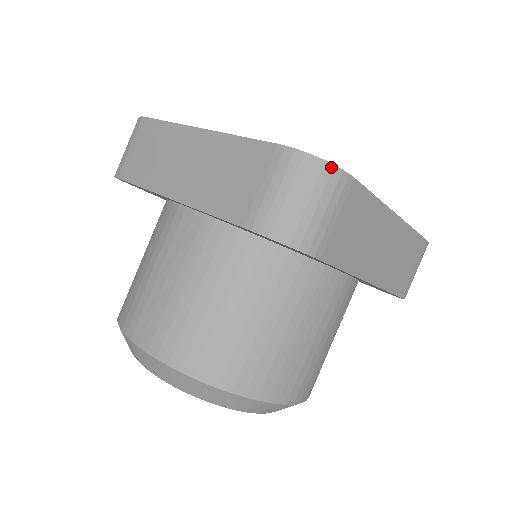
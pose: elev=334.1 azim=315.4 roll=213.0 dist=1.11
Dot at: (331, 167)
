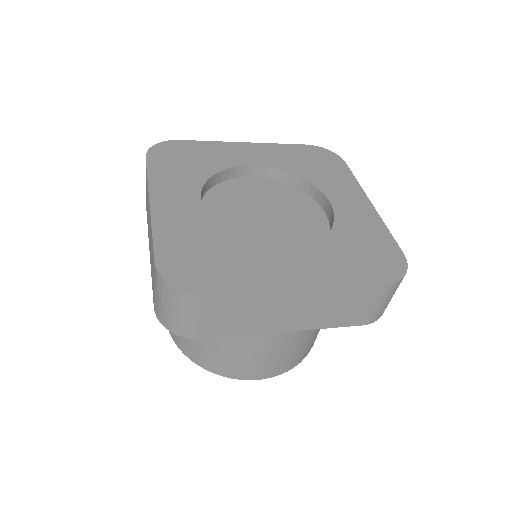
Dot at: (181, 292)
